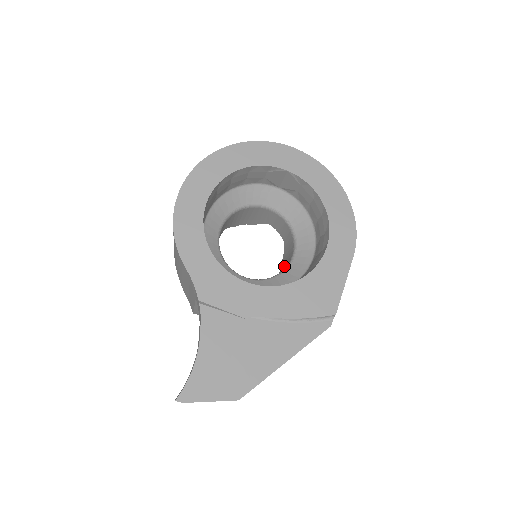
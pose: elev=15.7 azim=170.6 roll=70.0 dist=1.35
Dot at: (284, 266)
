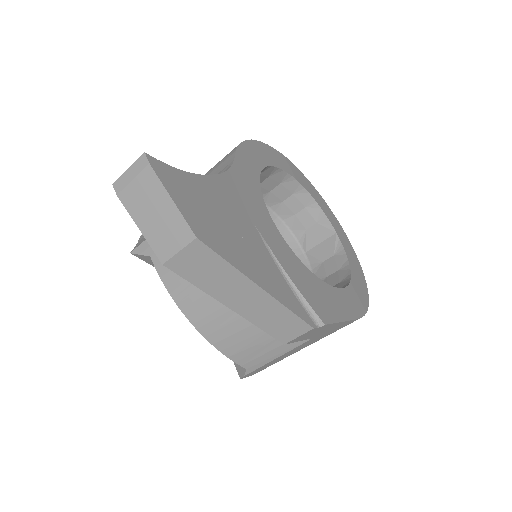
Dot at: occluded
